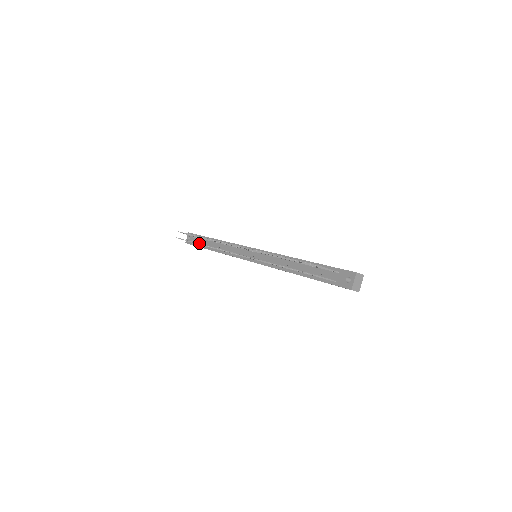
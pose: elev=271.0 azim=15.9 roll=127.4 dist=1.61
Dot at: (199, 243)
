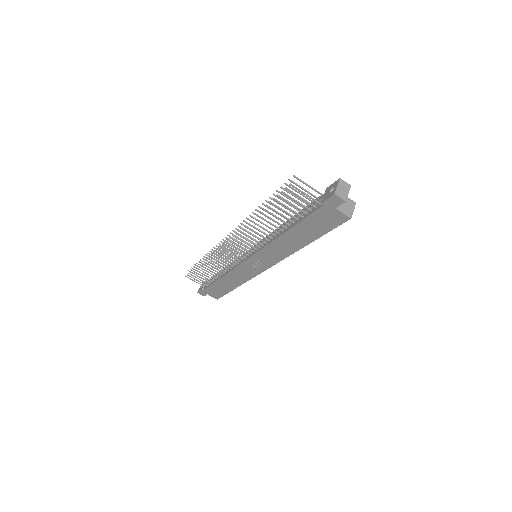
Dot at: (209, 283)
